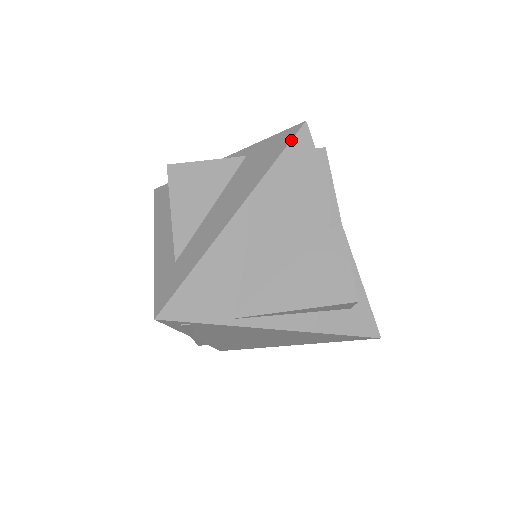
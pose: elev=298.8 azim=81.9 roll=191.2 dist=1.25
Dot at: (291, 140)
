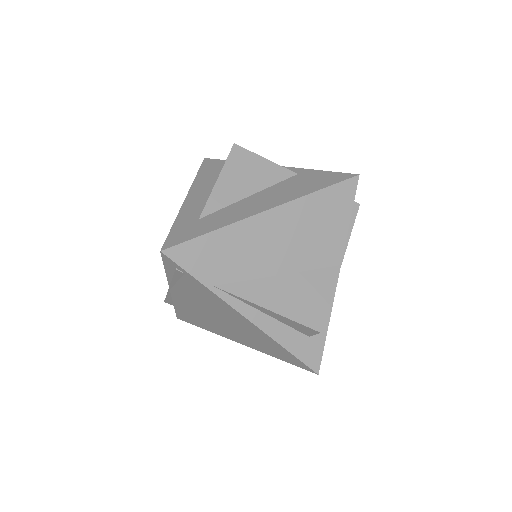
Dot at: (341, 182)
